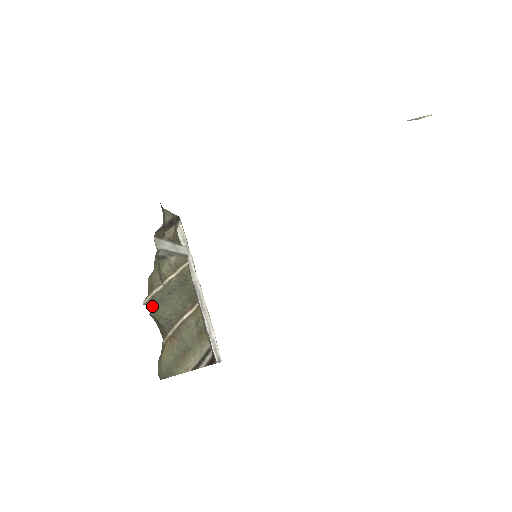
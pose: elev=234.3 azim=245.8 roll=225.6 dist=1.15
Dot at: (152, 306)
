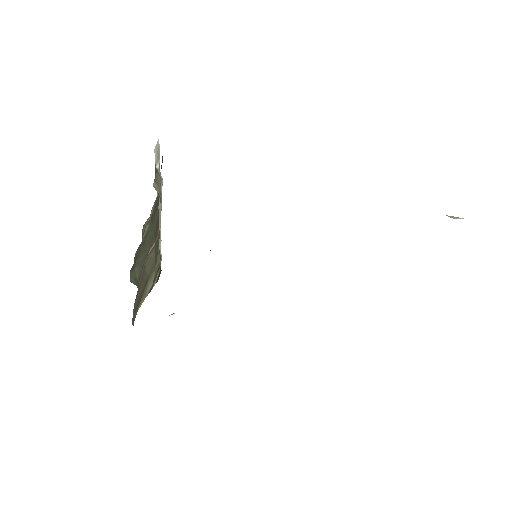
Dot at: (132, 267)
